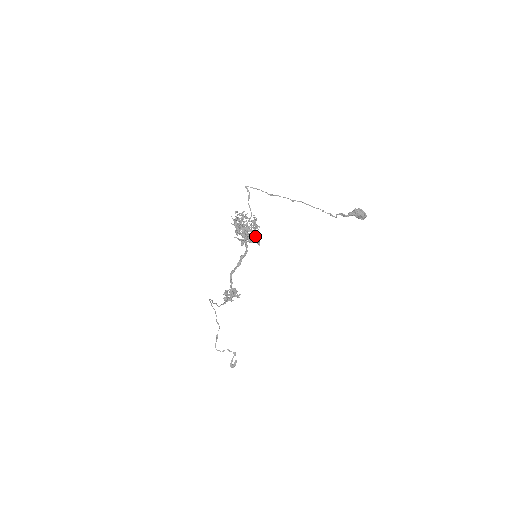
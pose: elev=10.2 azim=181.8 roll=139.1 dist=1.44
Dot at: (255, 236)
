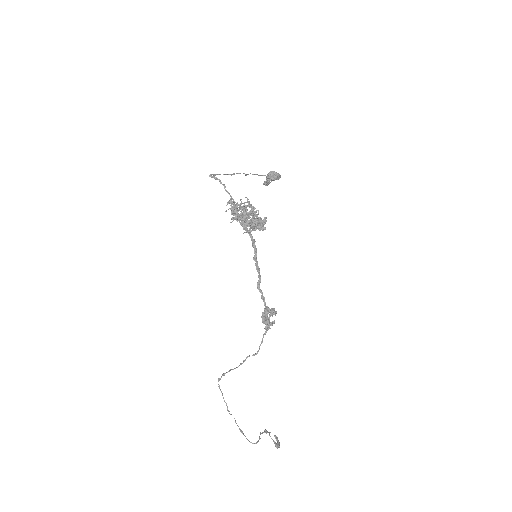
Dot at: occluded
